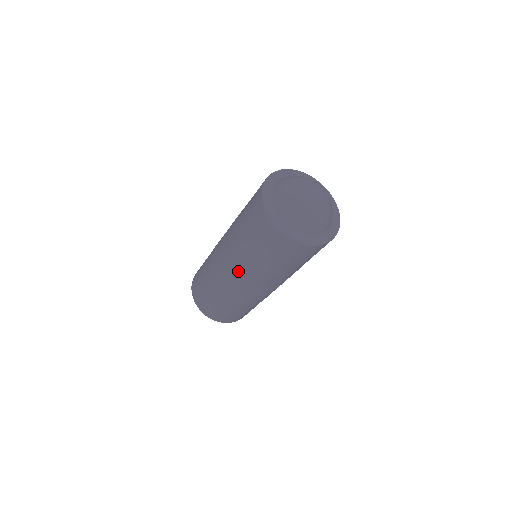
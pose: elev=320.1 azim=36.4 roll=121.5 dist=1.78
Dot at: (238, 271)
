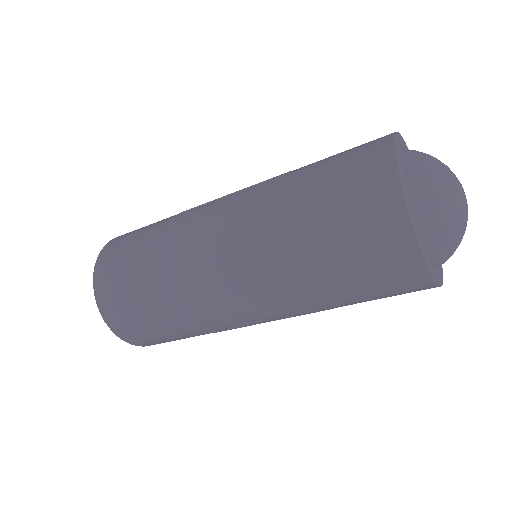
Dot at: (240, 239)
